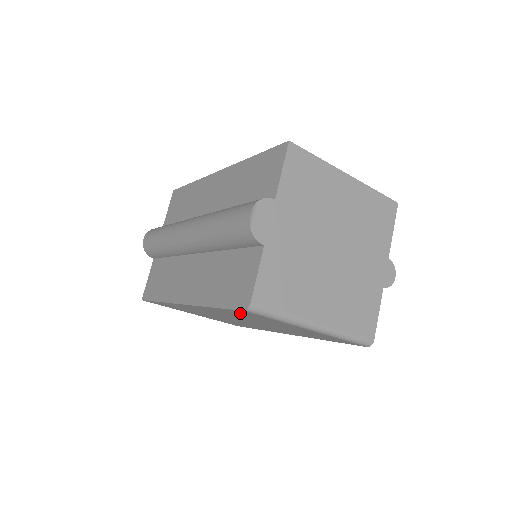
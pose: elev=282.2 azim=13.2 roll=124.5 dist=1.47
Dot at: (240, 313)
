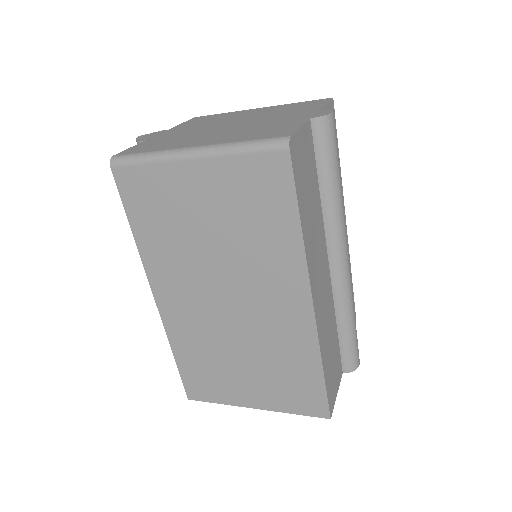
Dot at: (140, 204)
